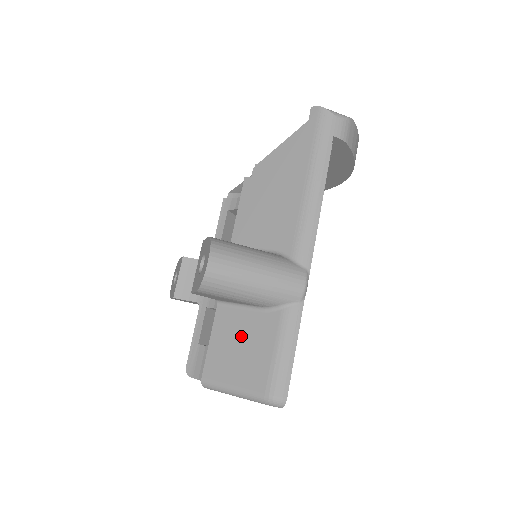
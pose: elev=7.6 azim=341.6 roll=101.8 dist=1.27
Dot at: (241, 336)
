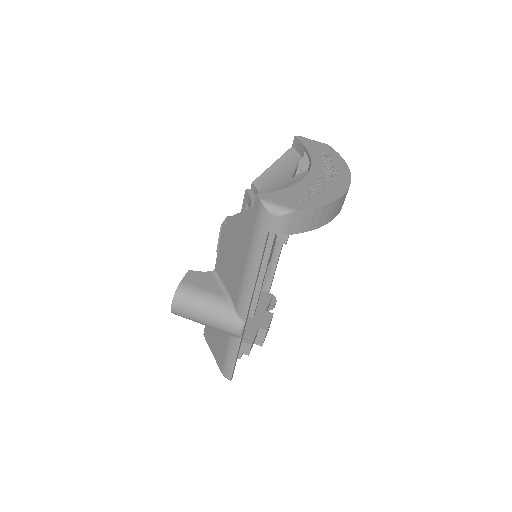
Dot at: (216, 331)
